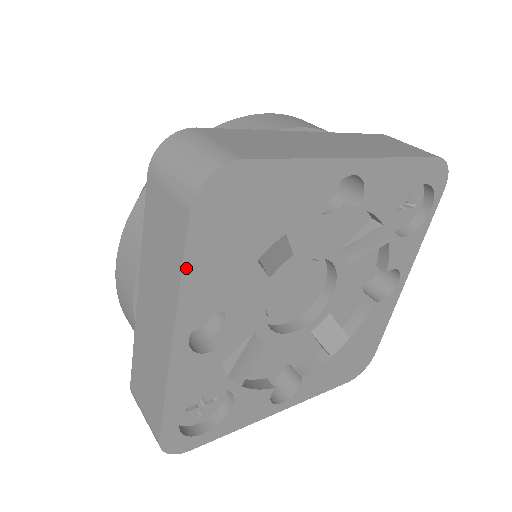
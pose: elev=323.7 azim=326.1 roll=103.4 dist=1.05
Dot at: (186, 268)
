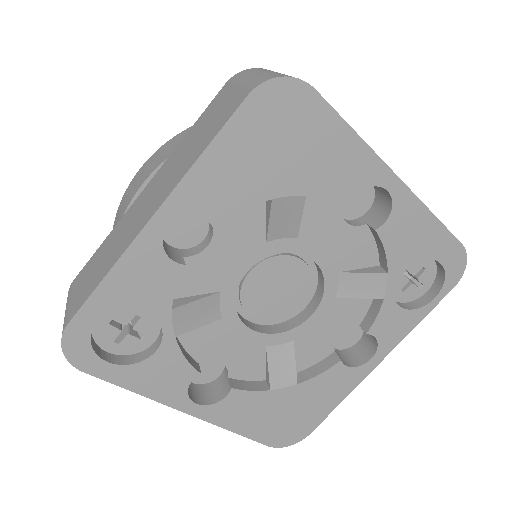
Dot at: (212, 147)
